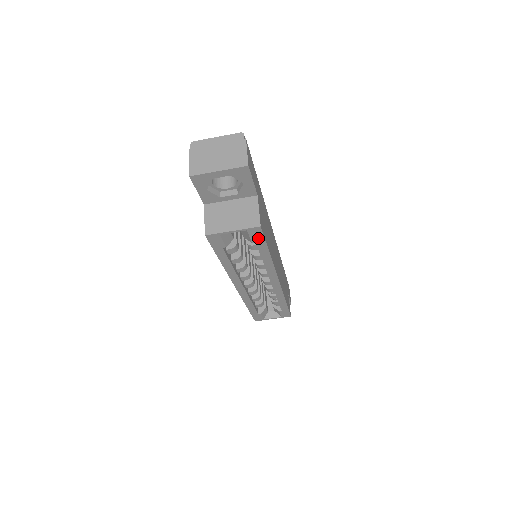
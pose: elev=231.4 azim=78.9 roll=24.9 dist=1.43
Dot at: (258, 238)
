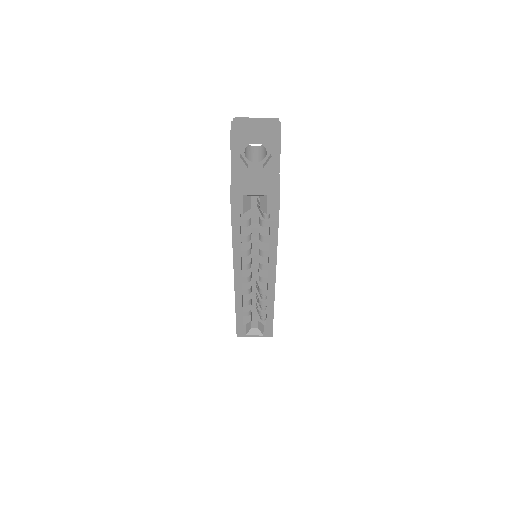
Dot at: (274, 208)
